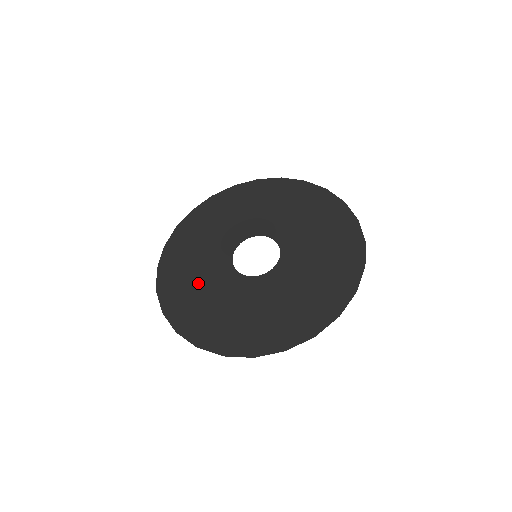
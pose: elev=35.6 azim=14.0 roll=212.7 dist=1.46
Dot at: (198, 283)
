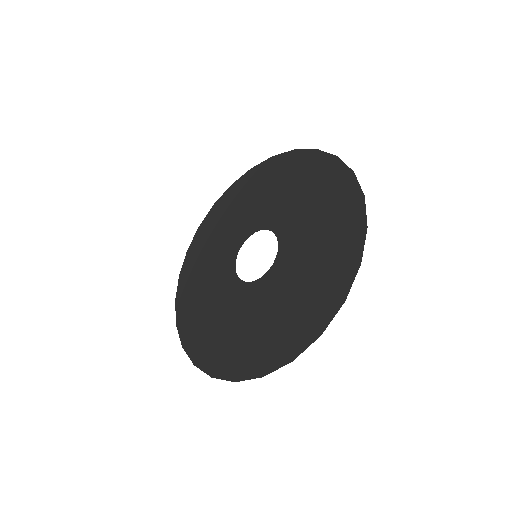
Dot at: (208, 305)
